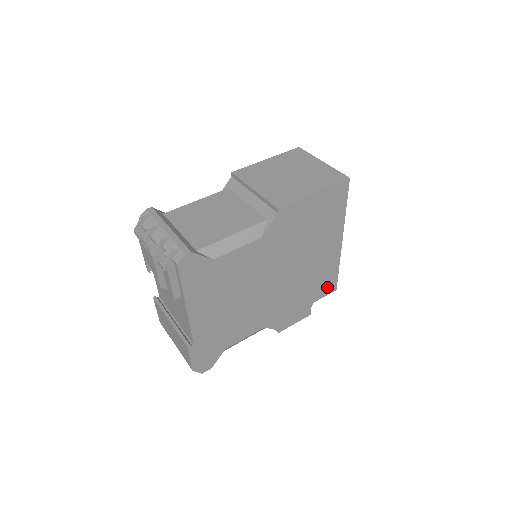
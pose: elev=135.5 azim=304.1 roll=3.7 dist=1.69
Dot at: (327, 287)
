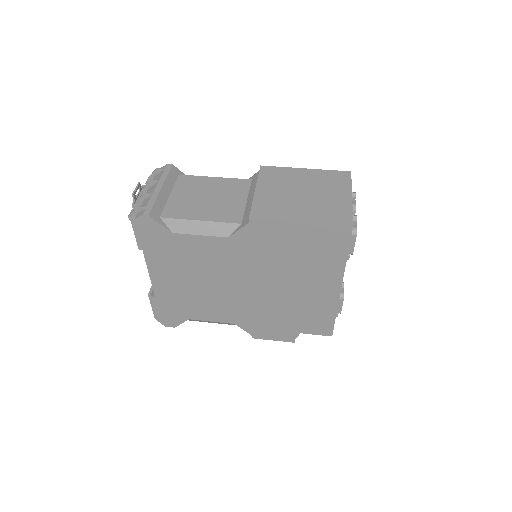
Dot at: (319, 327)
